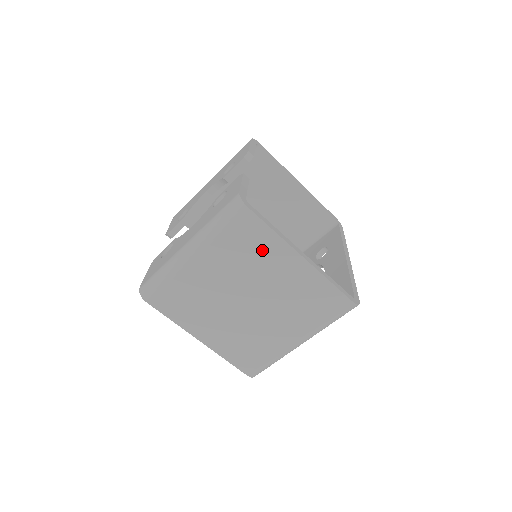
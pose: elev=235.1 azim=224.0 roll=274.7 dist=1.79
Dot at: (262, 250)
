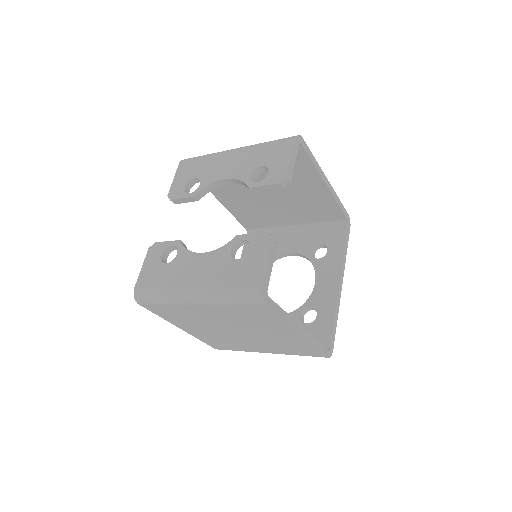
Dot at: (265, 322)
